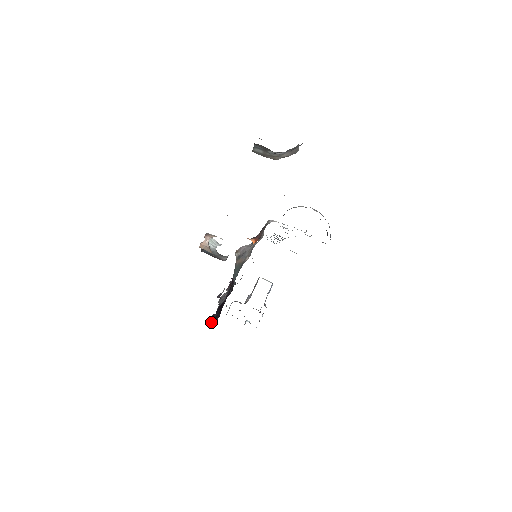
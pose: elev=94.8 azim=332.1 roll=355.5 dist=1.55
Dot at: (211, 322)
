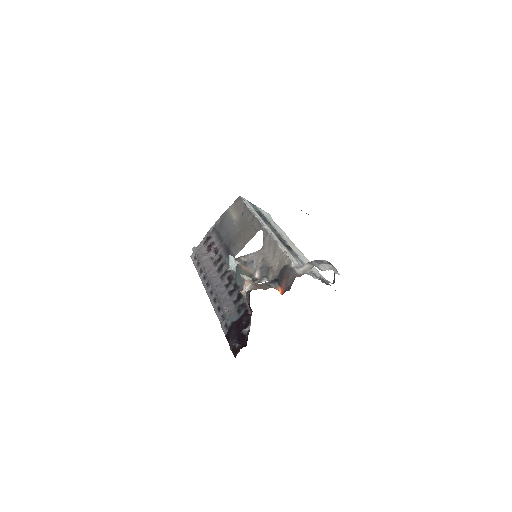
Dot at: (233, 349)
